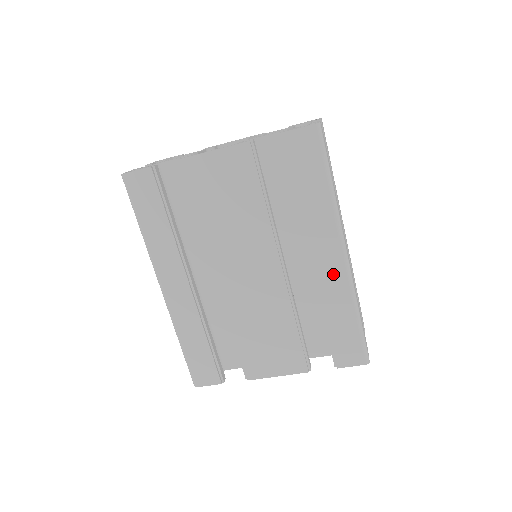
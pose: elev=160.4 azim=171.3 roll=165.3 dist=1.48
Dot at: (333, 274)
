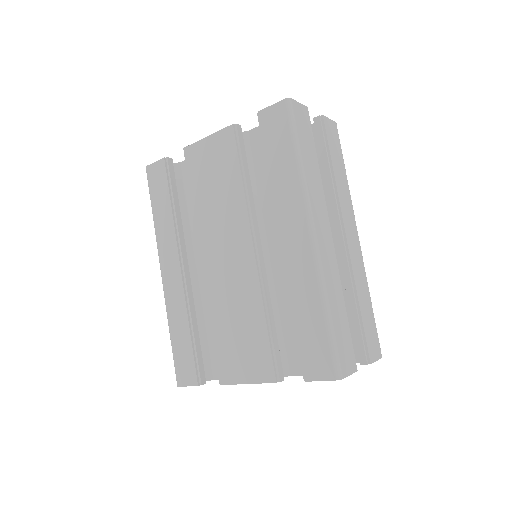
Dot at: (300, 258)
